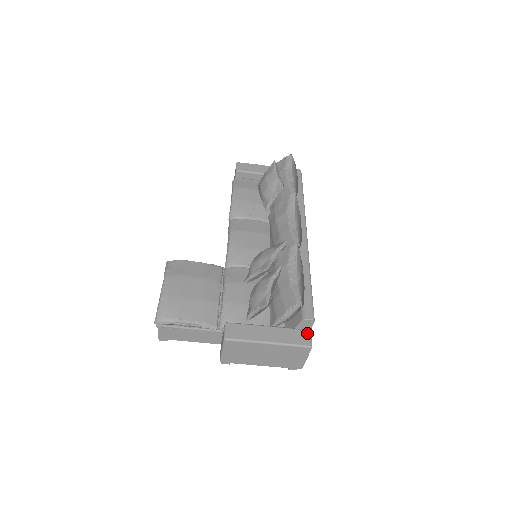
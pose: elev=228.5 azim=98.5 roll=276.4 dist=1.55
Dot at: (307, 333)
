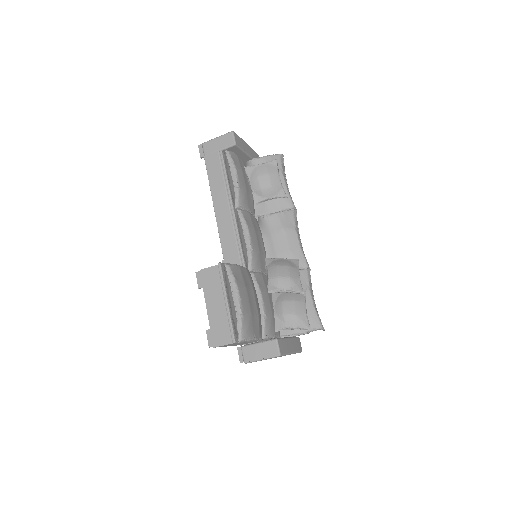
Dot at: occluded
